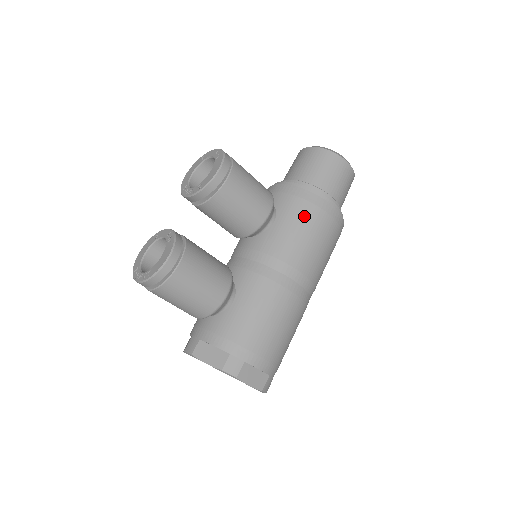
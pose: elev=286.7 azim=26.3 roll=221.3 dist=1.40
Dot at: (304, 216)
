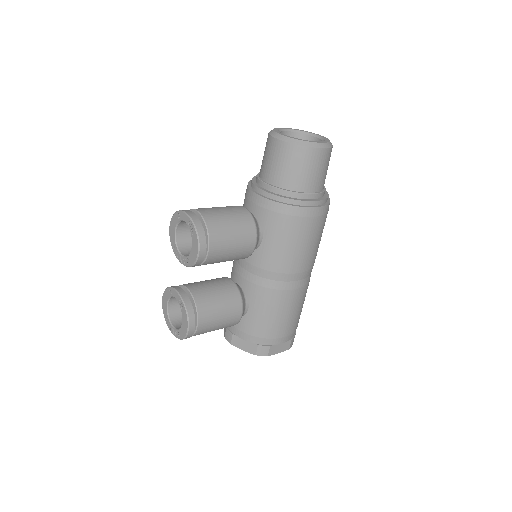
Dot at: (288, 230)
